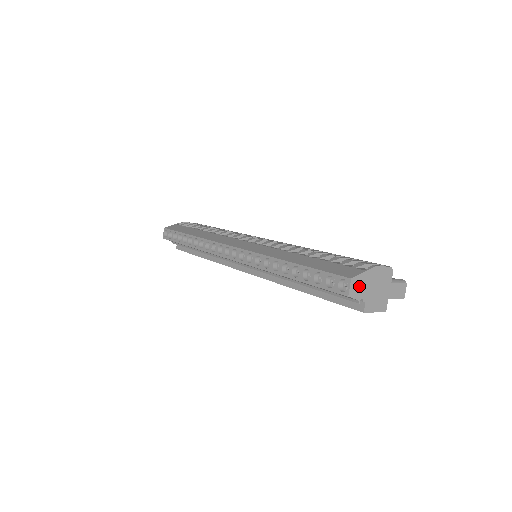
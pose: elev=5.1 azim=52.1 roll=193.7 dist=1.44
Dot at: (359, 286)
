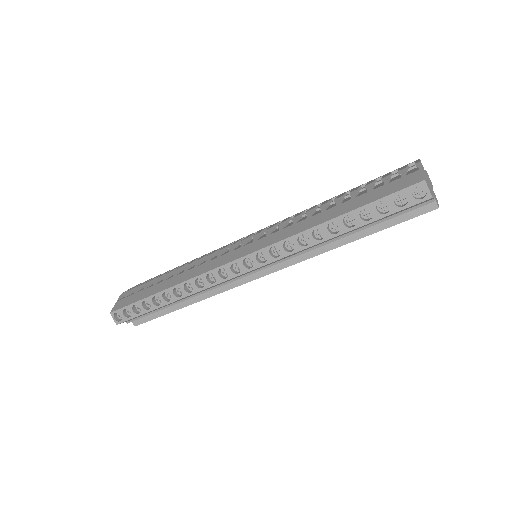
Dot at: (428, 185)
